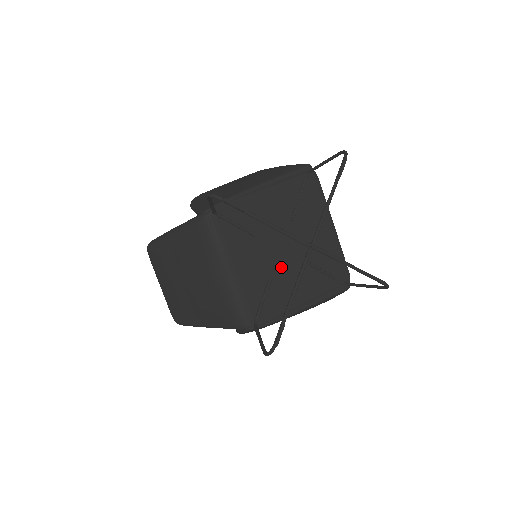
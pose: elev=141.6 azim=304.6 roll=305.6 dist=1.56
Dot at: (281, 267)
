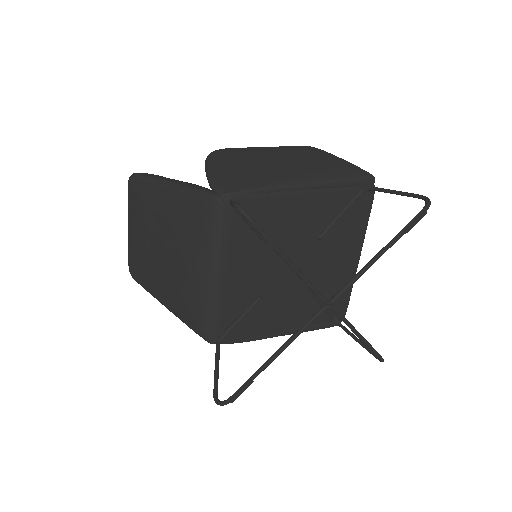
Dot at: (279, 286)
